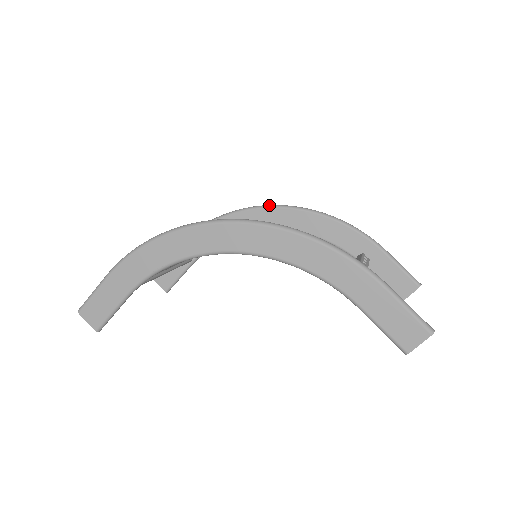
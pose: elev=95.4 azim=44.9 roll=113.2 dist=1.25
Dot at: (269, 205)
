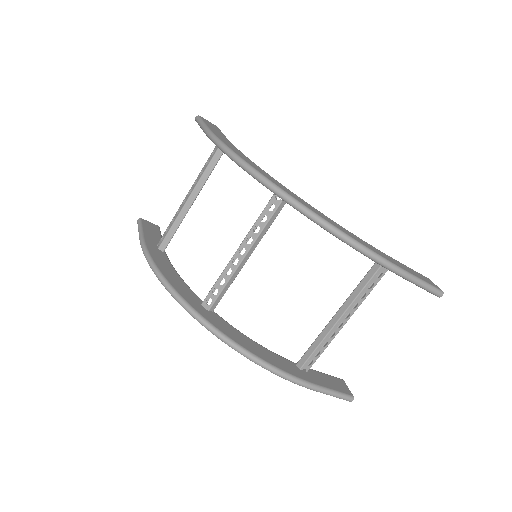
Dot at: (277, 194)
